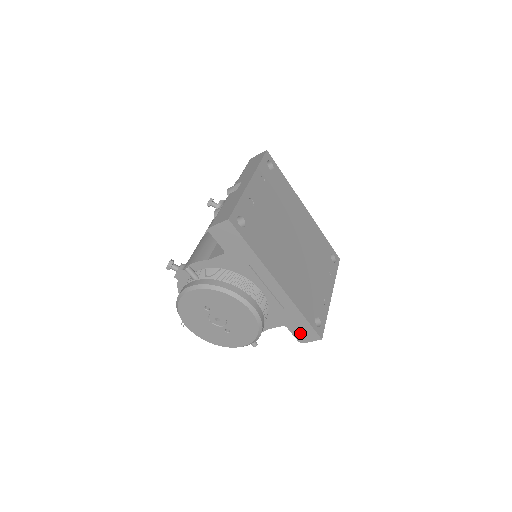
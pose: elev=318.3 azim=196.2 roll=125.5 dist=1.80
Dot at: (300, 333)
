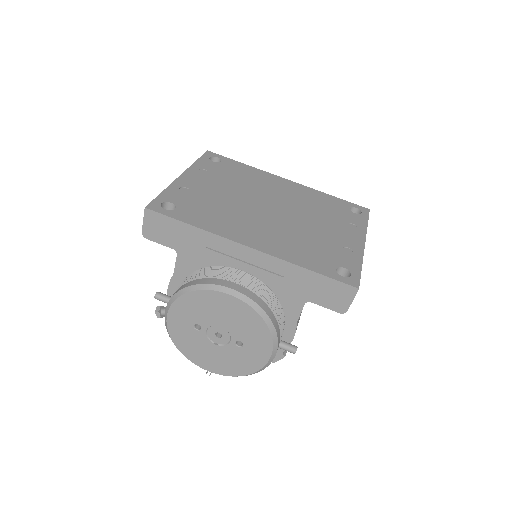
Dot at: (330, 299)
